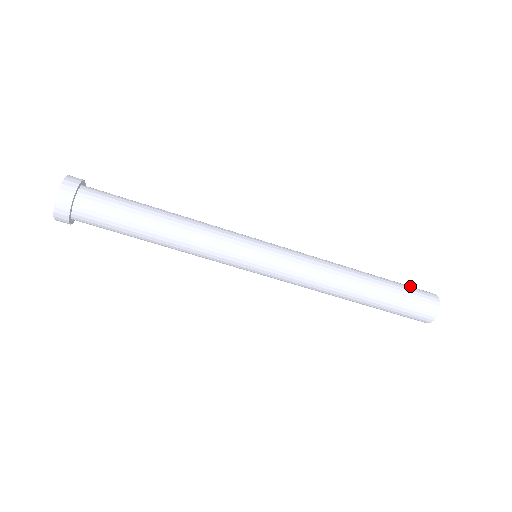
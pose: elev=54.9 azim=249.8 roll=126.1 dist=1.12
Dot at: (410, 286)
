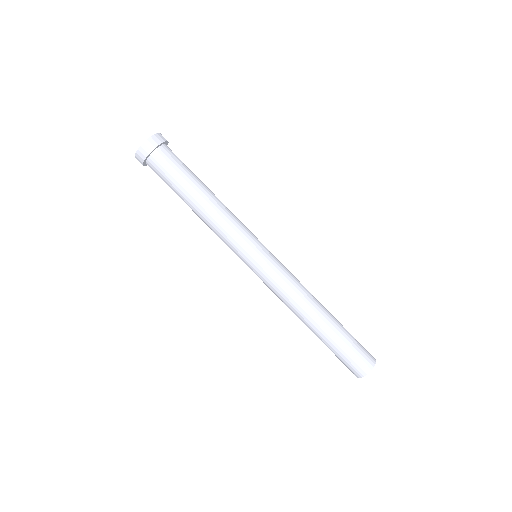
Dot at: (358, 342)
